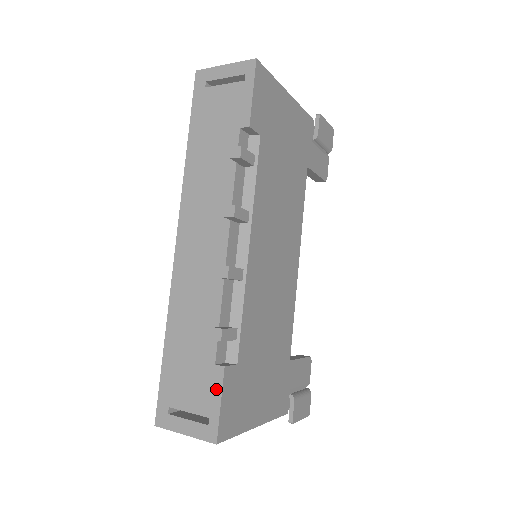
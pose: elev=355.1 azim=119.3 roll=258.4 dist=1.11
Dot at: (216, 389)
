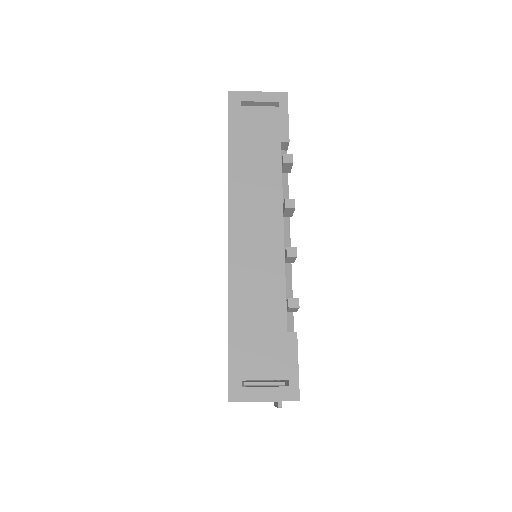
Dot at: (292, 353)
